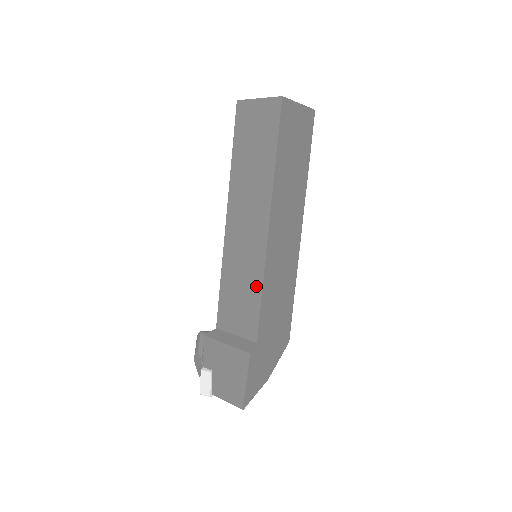
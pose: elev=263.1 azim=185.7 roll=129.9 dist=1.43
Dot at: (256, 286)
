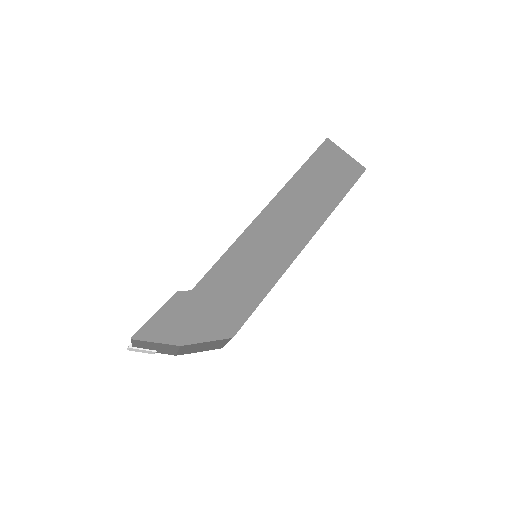
Dot at: occluded
